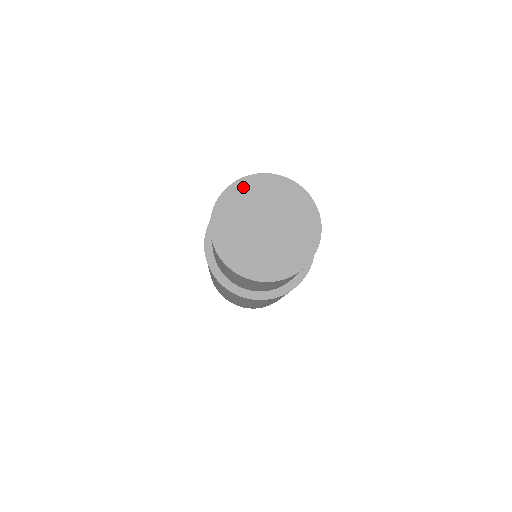
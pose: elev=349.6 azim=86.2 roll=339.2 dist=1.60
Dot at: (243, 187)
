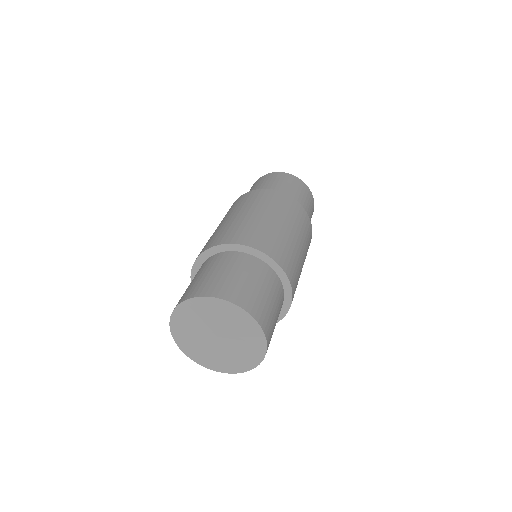
Dot at: (198, 304)
